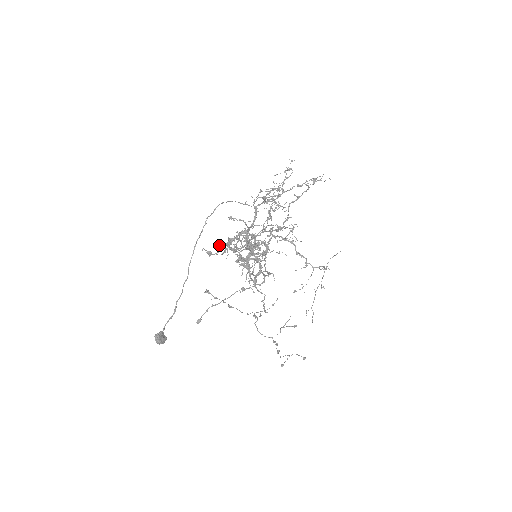
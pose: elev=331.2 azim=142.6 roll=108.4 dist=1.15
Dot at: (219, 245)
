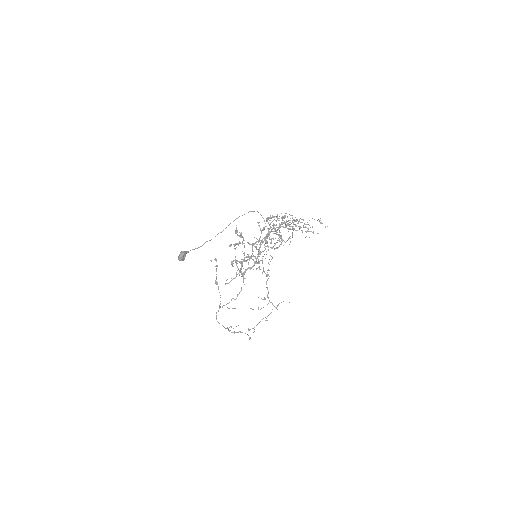
Dot at: (241, 234)
